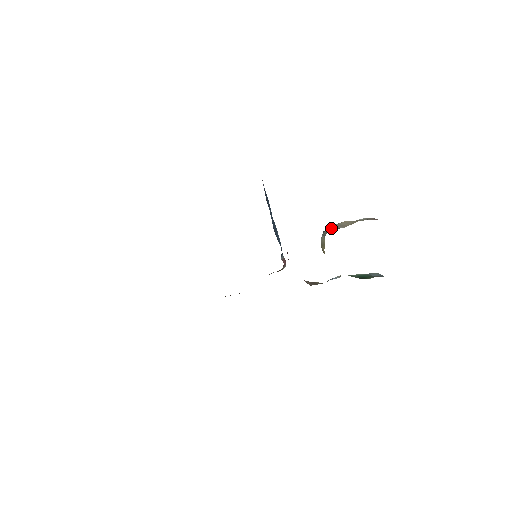
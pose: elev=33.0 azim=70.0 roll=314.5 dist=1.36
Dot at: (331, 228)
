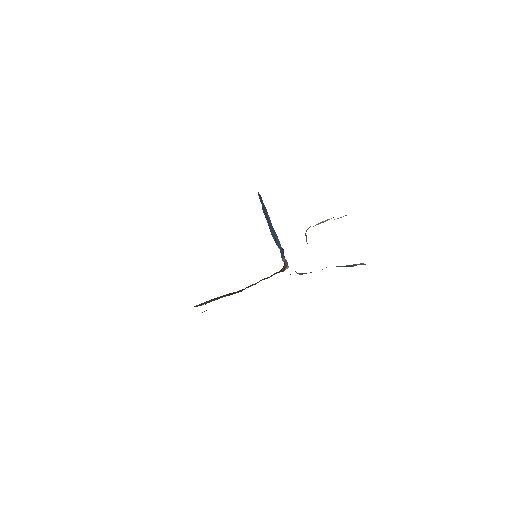
Dot at: occluded
